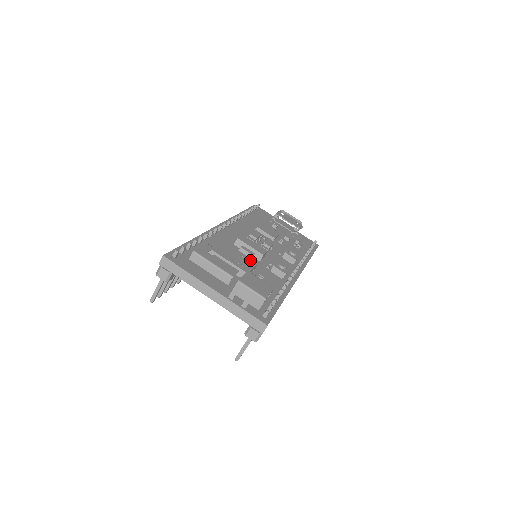
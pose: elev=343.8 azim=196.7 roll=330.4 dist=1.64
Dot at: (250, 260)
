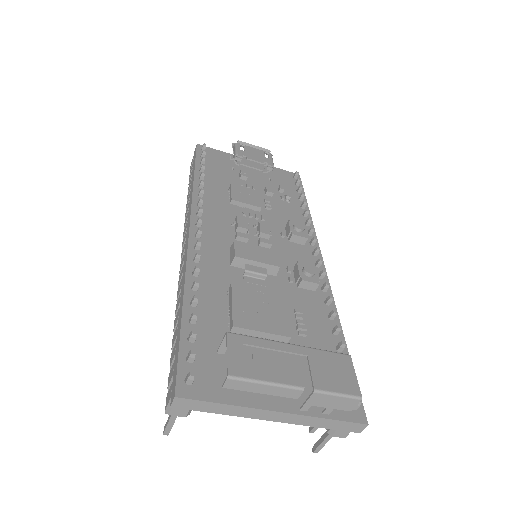
Dot at: (273, 293)
